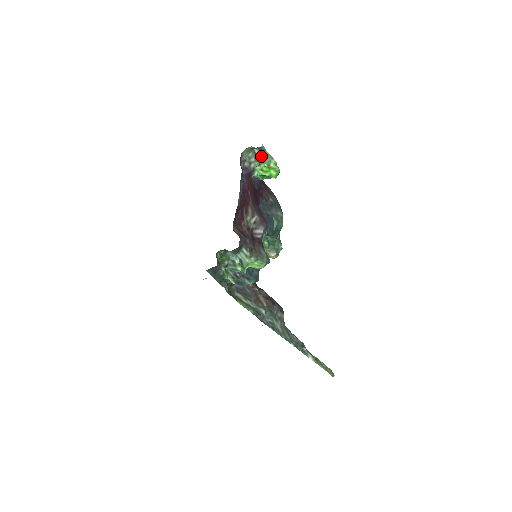
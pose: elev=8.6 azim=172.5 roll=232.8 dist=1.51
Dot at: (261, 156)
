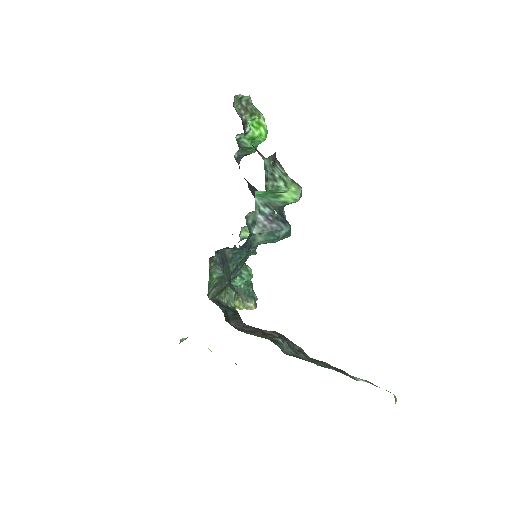
Dot at: (250, 109)
